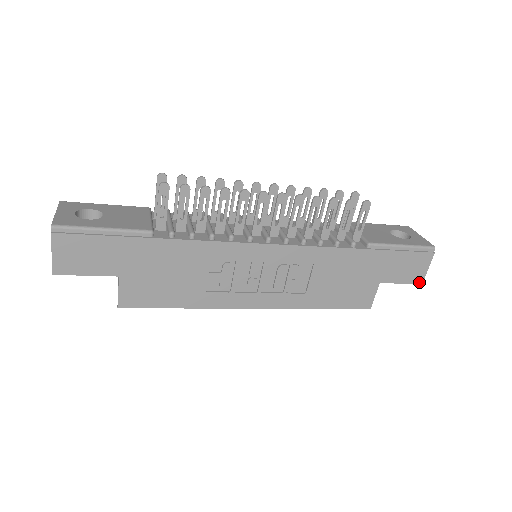
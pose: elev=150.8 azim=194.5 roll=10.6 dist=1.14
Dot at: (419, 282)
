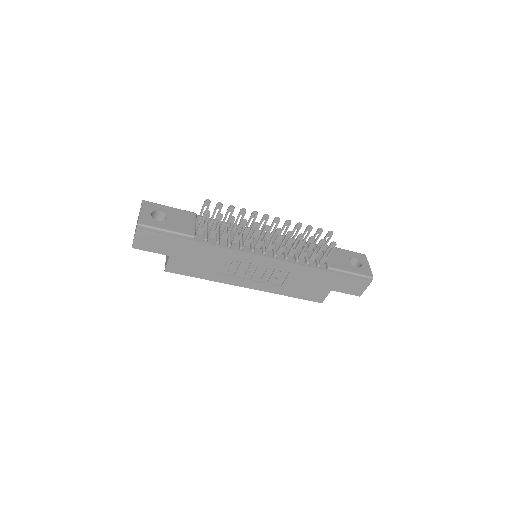
Dot at: (358, 295)
